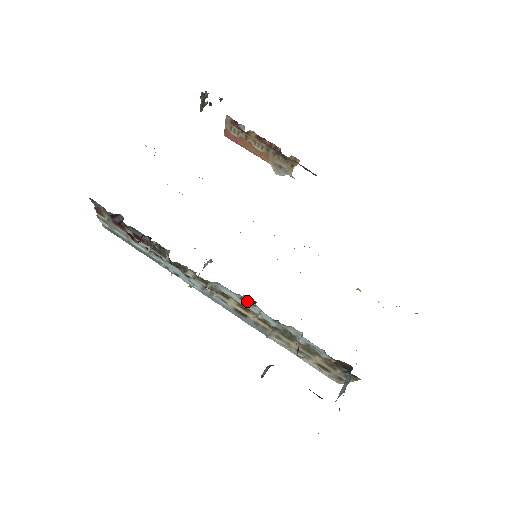
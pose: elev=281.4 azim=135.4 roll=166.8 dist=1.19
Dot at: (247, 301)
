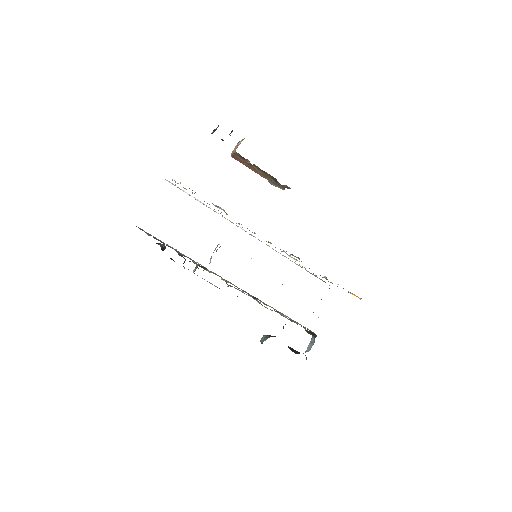
Dot at: (252, 297)
